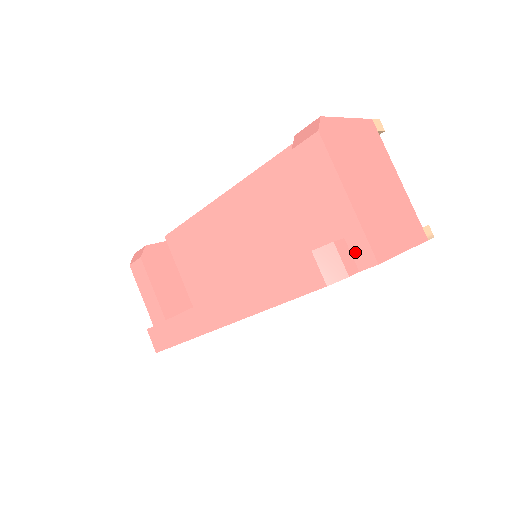
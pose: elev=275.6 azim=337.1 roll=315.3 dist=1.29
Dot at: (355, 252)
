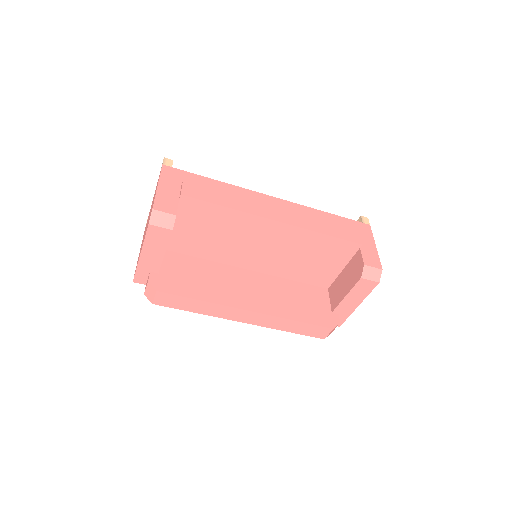
Dot at: occluded
